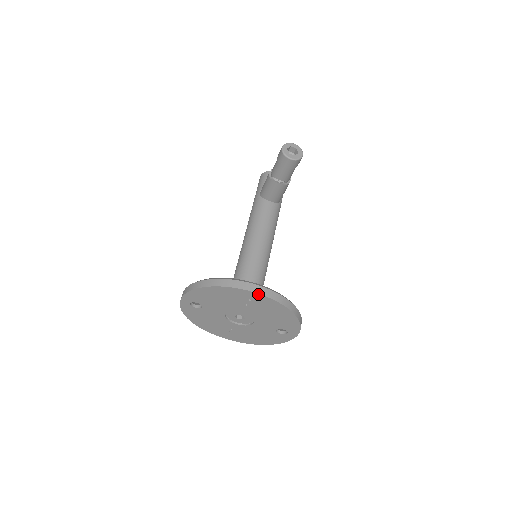
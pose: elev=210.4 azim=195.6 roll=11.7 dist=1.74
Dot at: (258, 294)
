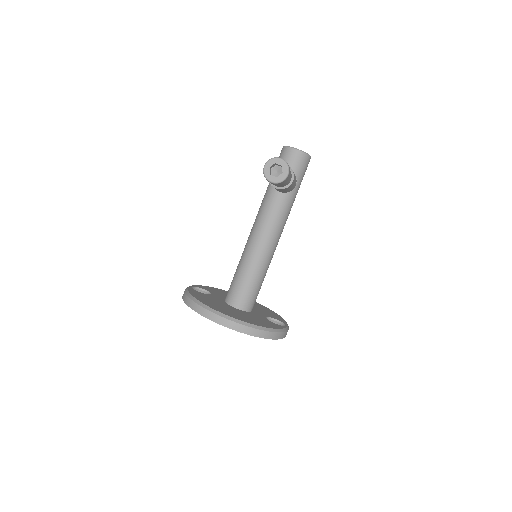
Dot at: (224, 326)
